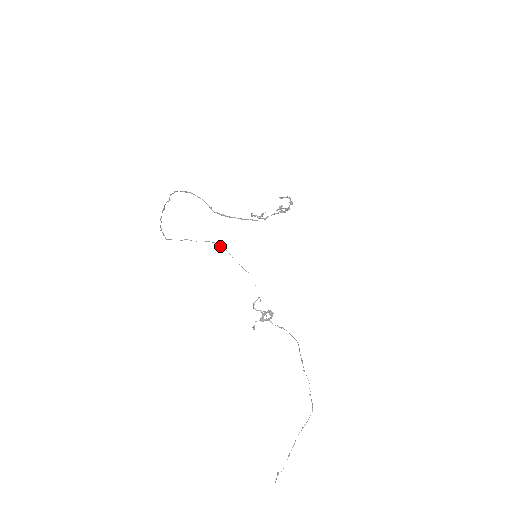
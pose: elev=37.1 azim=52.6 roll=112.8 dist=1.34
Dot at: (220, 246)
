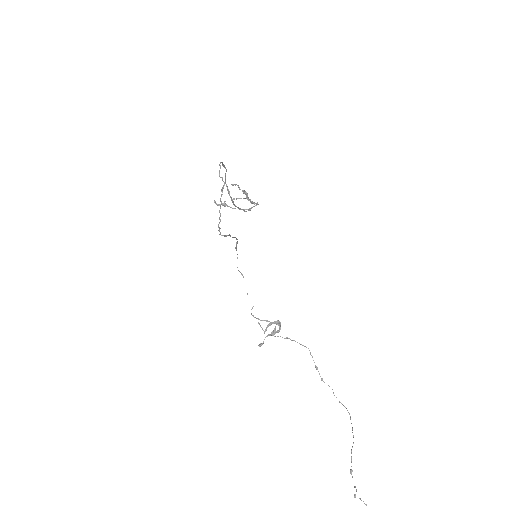
Dot at: occluded
